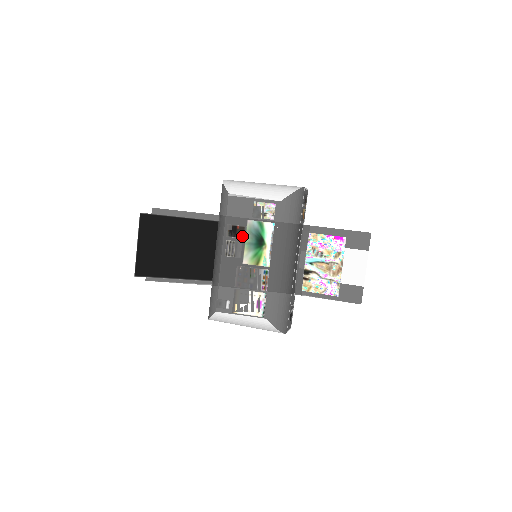
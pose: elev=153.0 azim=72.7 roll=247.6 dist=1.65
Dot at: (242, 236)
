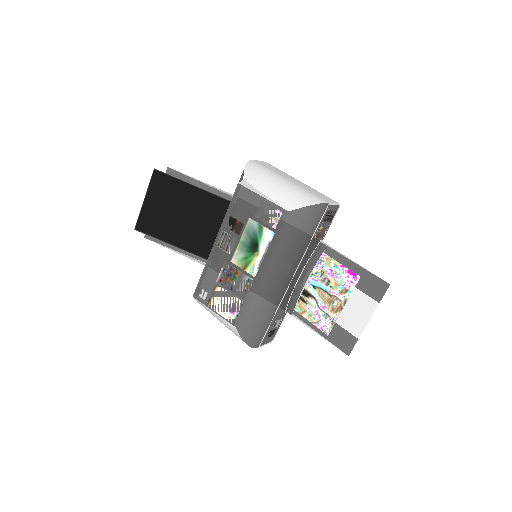
Dot at: (239, 233)
